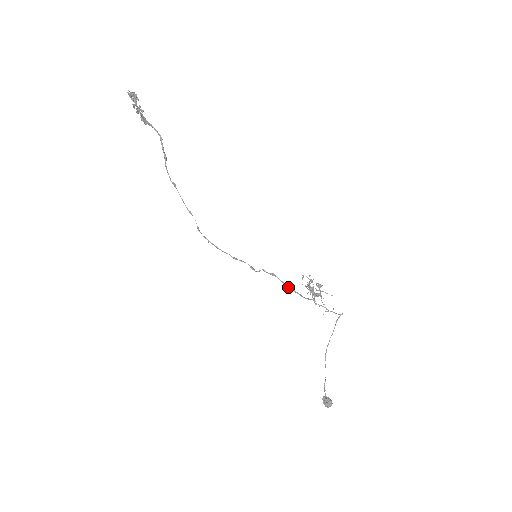
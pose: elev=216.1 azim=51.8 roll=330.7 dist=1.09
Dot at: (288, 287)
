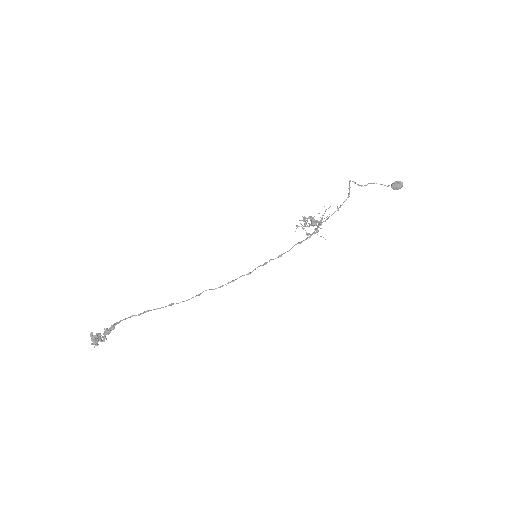
Dot at: occluded
